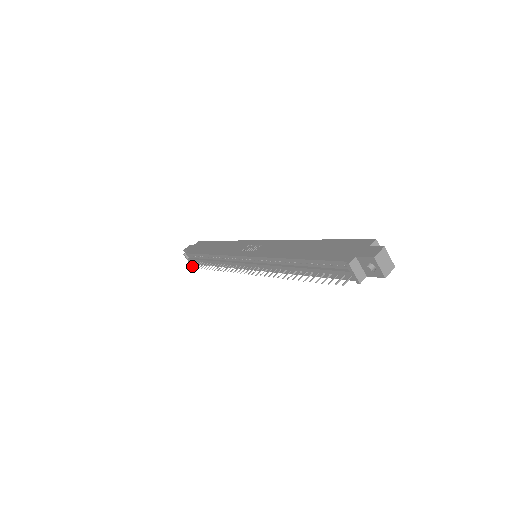
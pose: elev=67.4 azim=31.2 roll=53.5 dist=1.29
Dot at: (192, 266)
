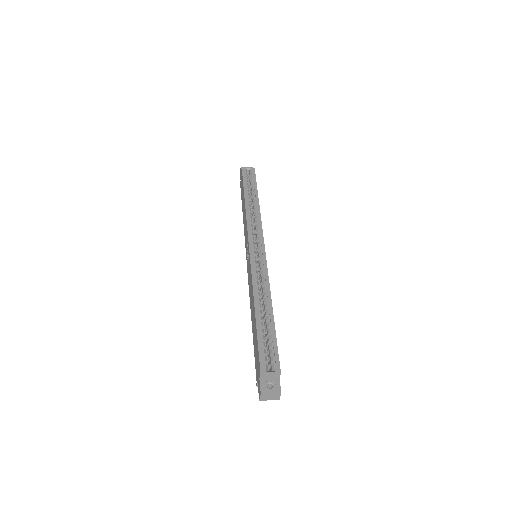
Dot at: occluded
